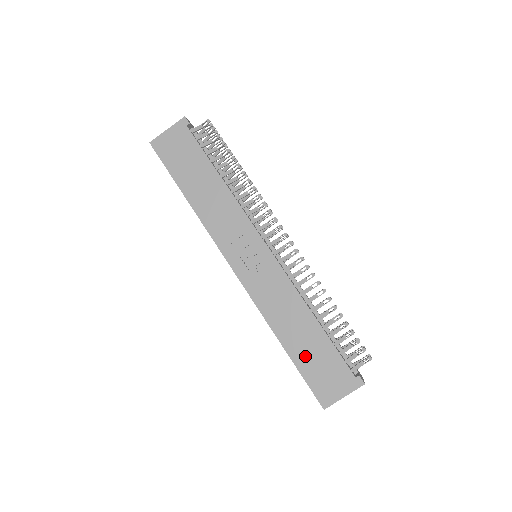
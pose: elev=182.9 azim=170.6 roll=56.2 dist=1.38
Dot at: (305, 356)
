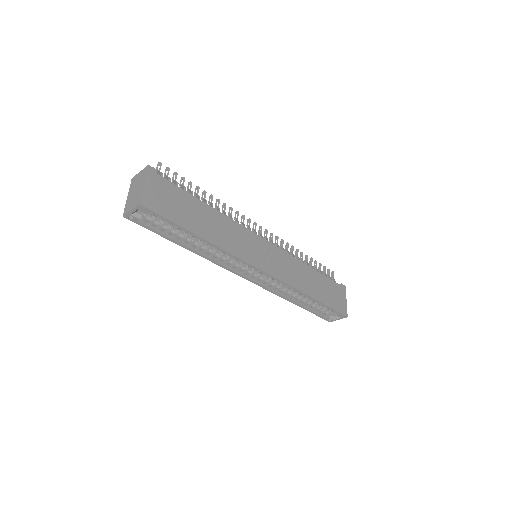
Dot at: (324, 295)
